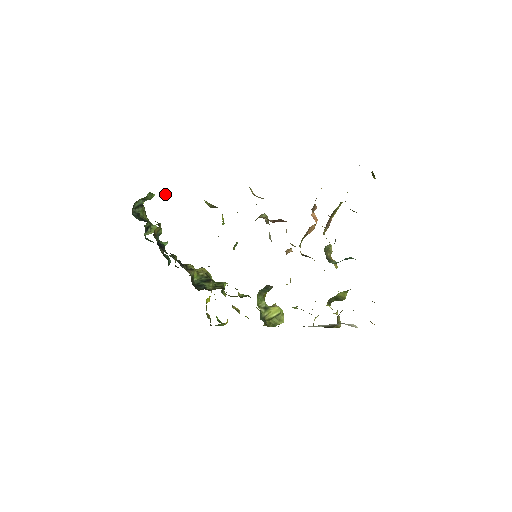
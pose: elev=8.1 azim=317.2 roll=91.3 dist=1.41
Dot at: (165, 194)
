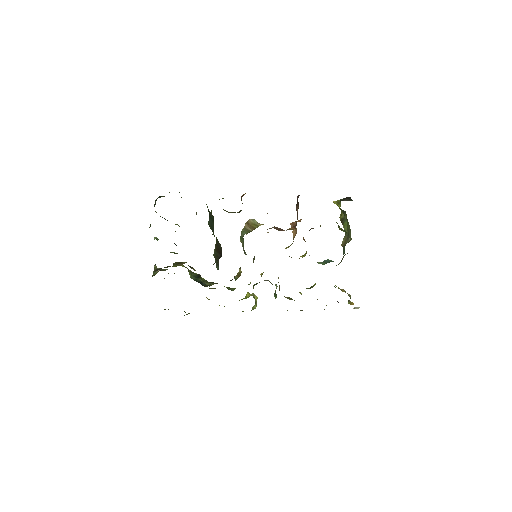
Dot at: occluded
